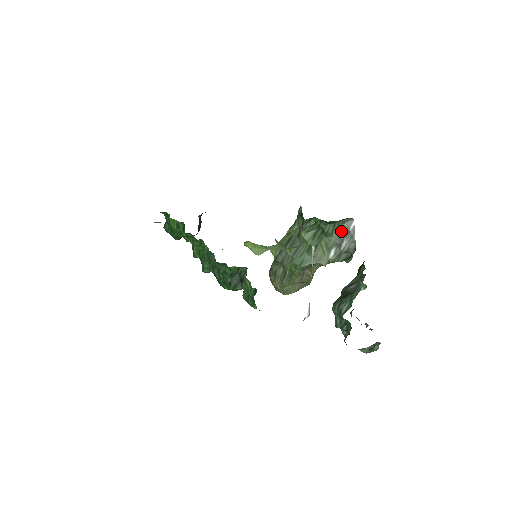
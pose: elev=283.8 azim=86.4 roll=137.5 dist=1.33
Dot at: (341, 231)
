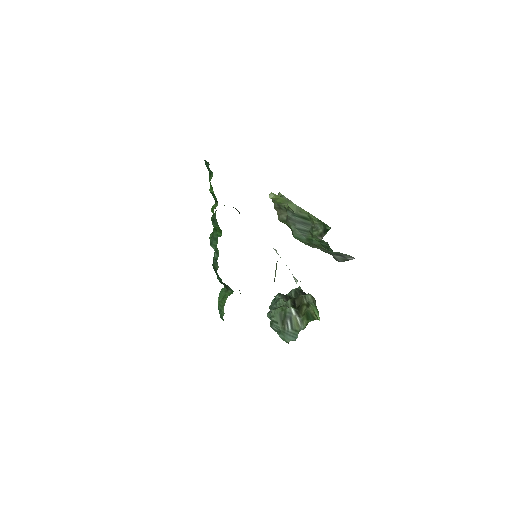
Dot at: (341, 254)
